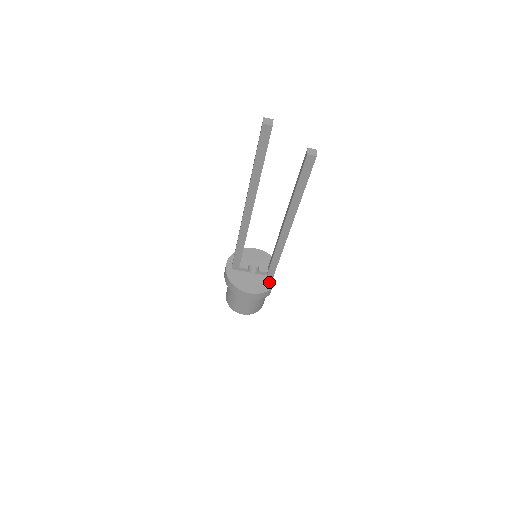
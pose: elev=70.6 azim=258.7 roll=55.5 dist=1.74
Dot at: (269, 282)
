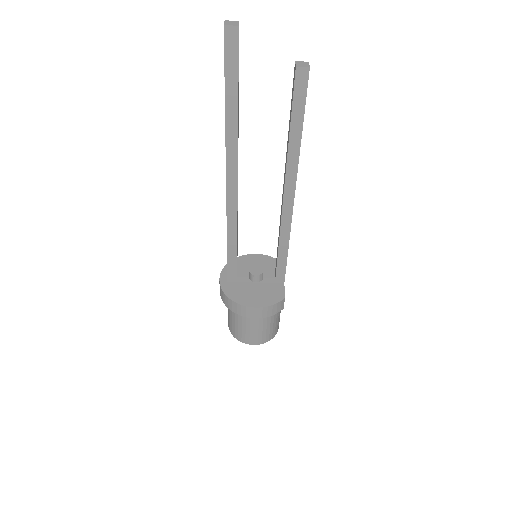
Dot at: (280, 290)
